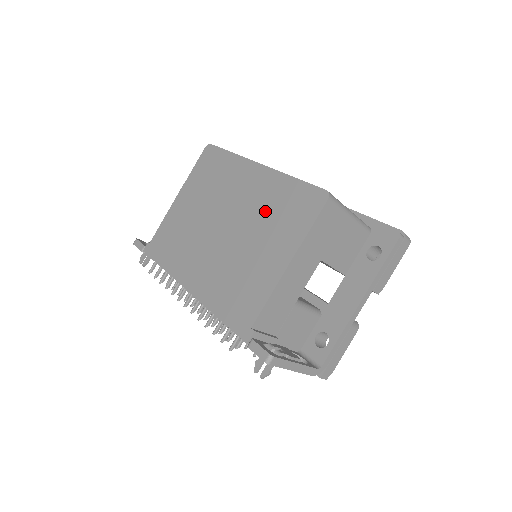
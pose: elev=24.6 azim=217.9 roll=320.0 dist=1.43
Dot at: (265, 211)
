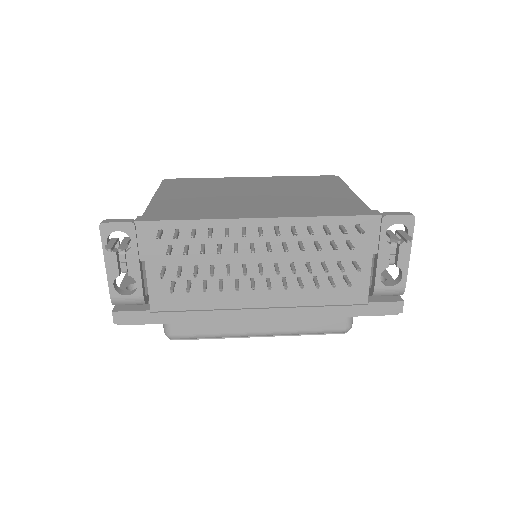
Dot at: (292, 184)
